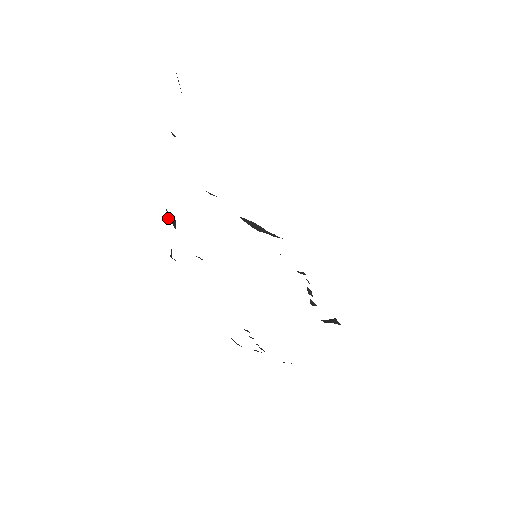
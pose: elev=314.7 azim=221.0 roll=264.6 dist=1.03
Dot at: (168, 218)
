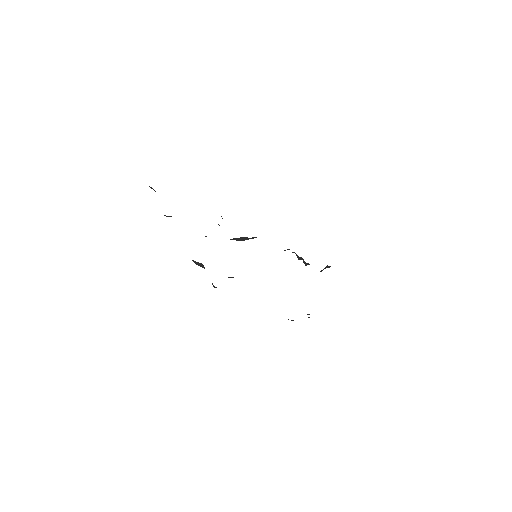
Dot at: (196, 264)
